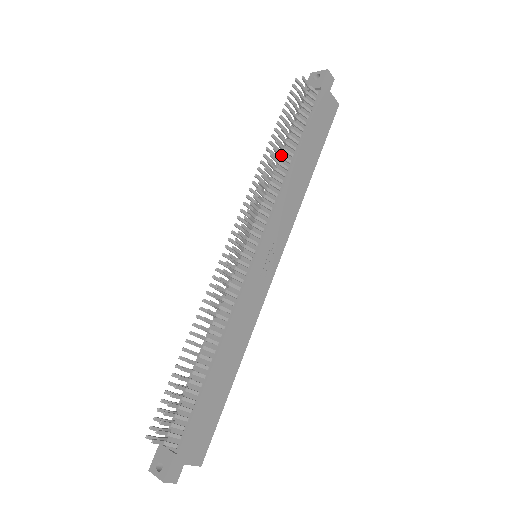
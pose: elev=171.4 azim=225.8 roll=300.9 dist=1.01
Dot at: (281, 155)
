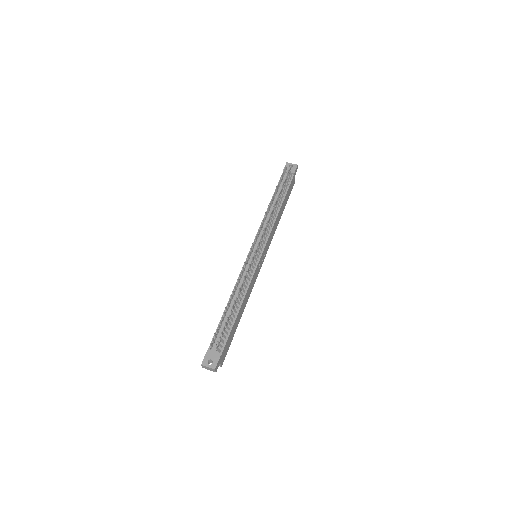
Dot at: (276, 205)
